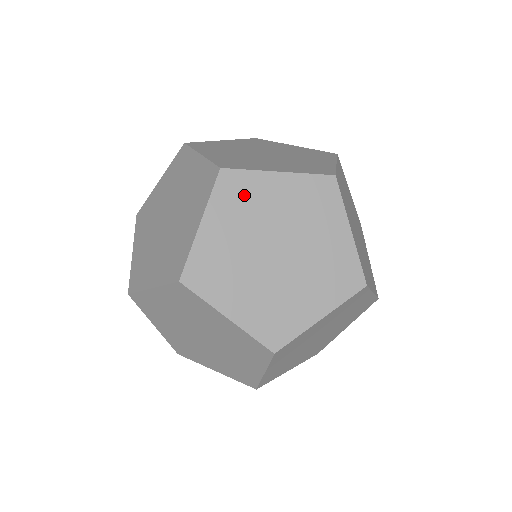
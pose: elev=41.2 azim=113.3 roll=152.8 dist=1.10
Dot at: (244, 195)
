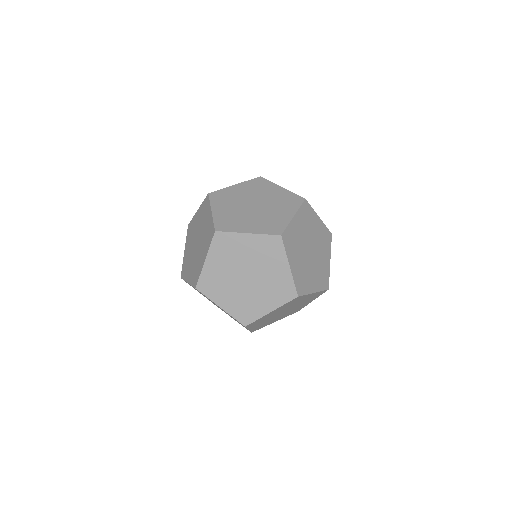
Dot at: (295, 301)
